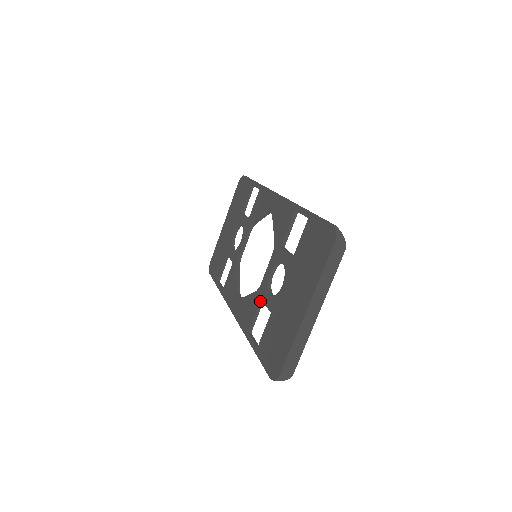
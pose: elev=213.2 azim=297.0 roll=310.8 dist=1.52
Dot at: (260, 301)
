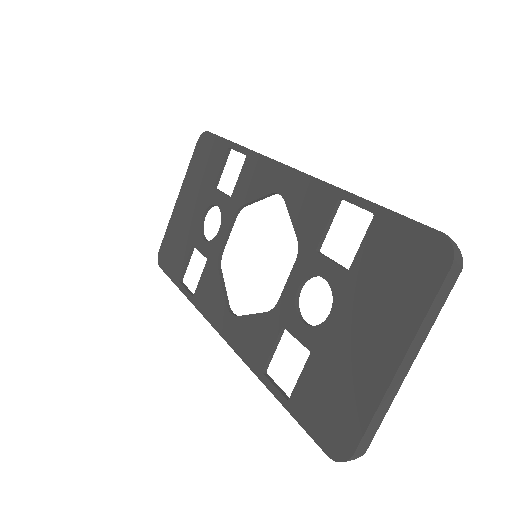
Dot at: (281, 329)
